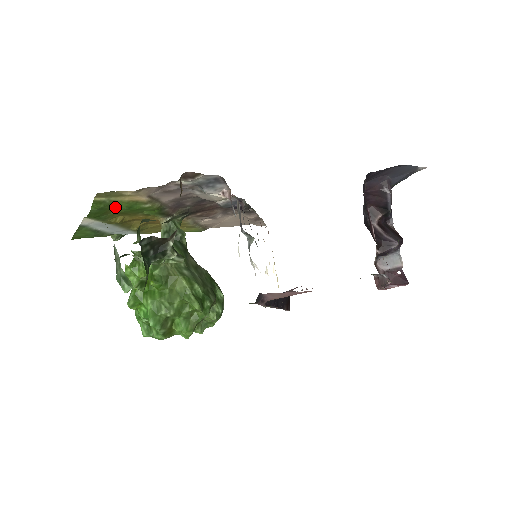
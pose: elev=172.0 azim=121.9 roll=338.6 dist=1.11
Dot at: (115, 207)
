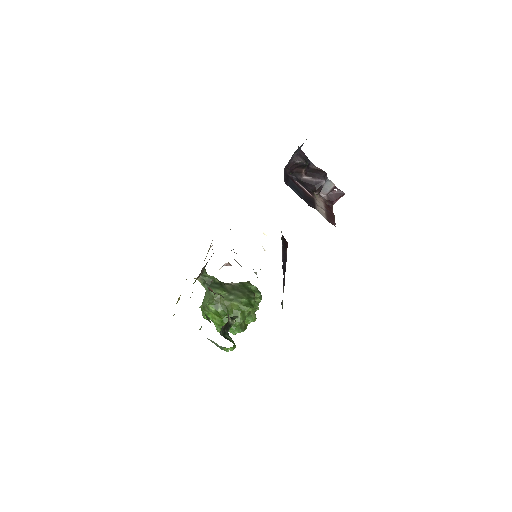
Dot at: occluded
